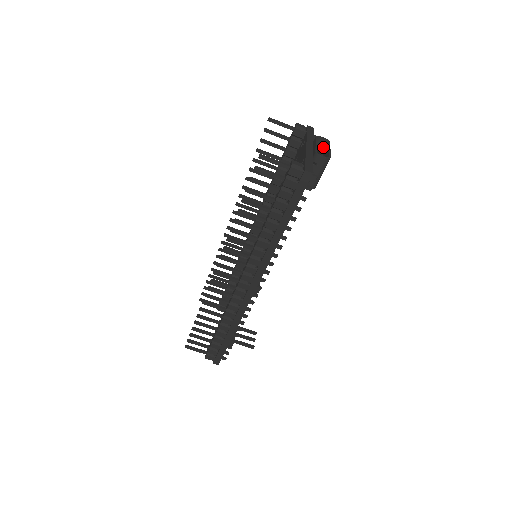
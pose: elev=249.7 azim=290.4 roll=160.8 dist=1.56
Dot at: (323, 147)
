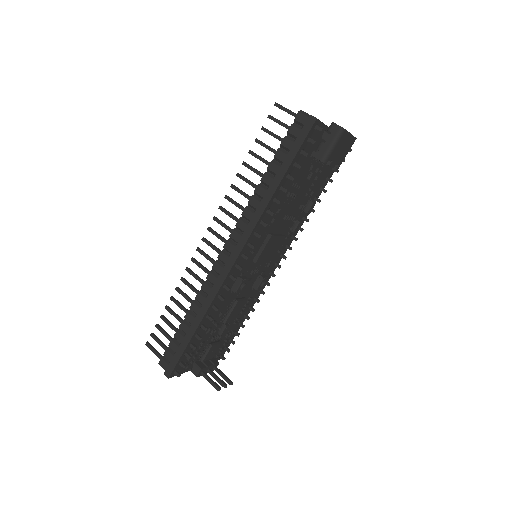
Dot at: occluded
